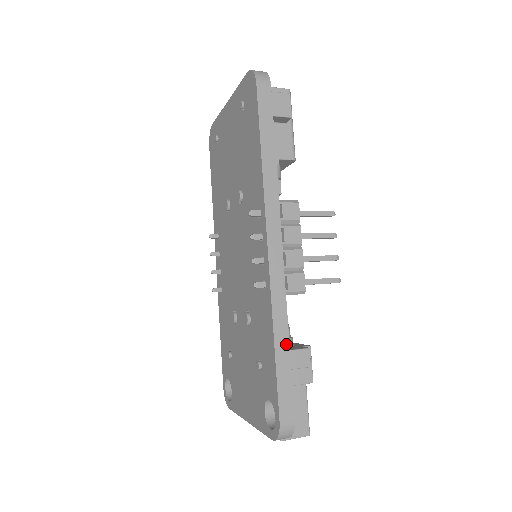
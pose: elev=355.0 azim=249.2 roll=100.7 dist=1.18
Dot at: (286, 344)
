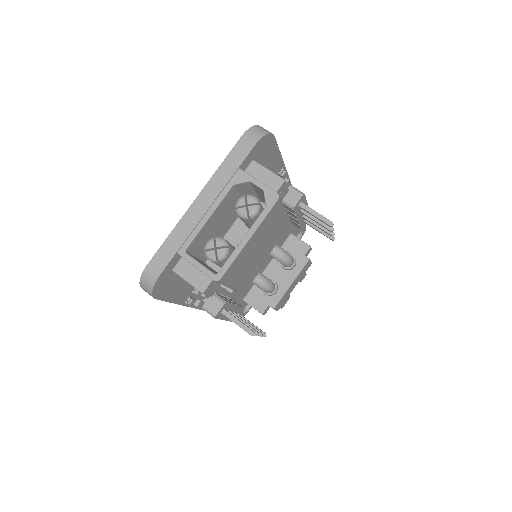
Dot at: occluded
